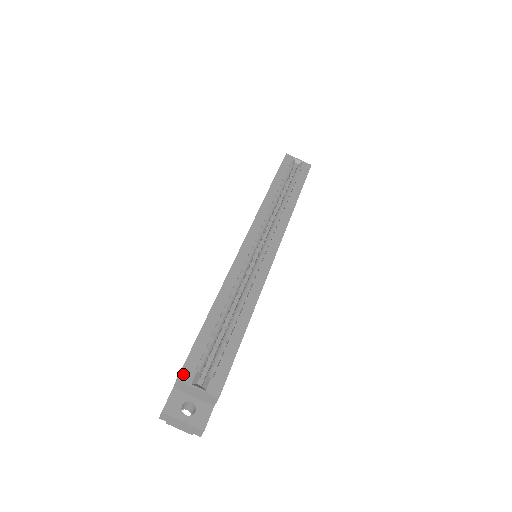
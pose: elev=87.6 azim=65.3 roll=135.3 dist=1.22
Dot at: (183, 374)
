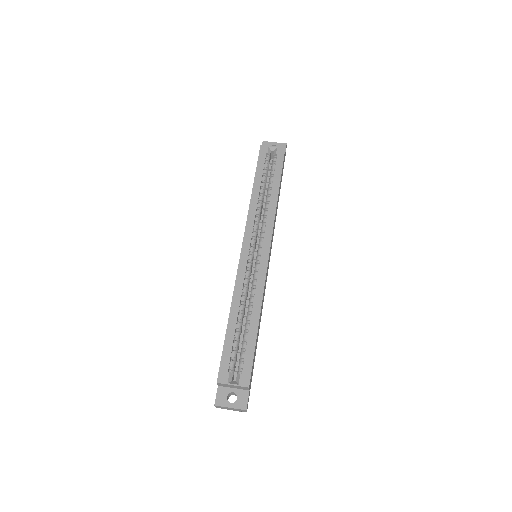
Dot at: (220, 378)
